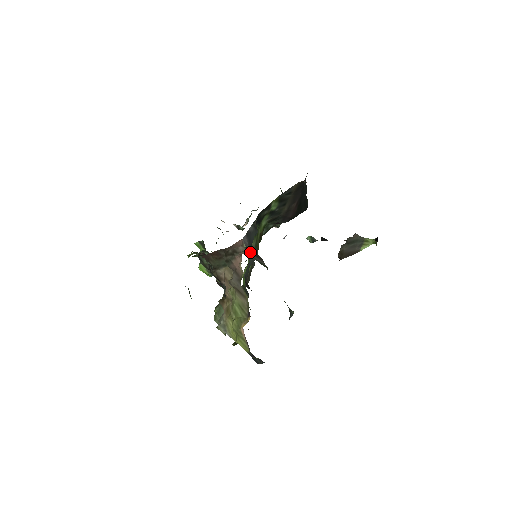
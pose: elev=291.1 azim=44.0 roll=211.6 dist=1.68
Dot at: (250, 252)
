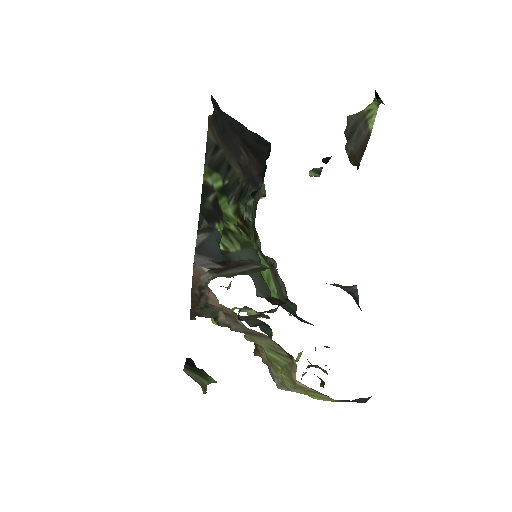
Dot at: (222, 270)
